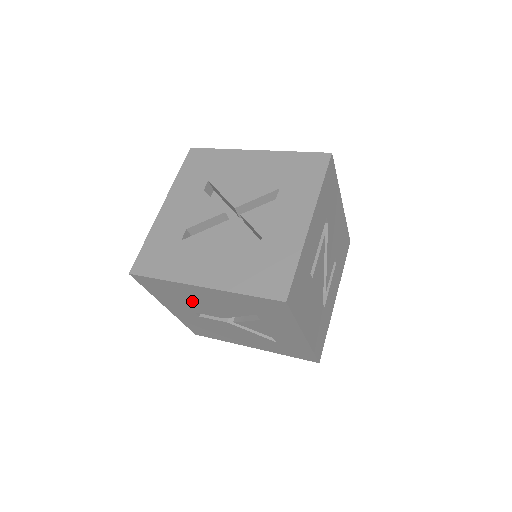
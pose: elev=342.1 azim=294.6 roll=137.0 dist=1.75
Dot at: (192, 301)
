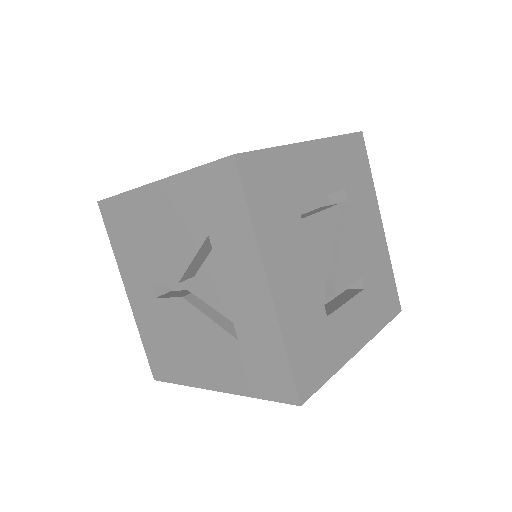
Dot at: (148, 244)
